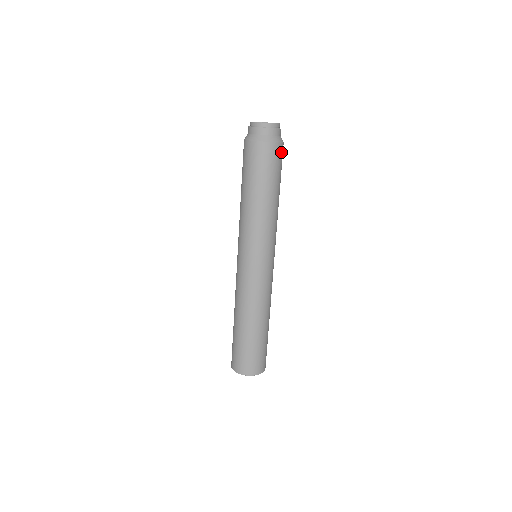
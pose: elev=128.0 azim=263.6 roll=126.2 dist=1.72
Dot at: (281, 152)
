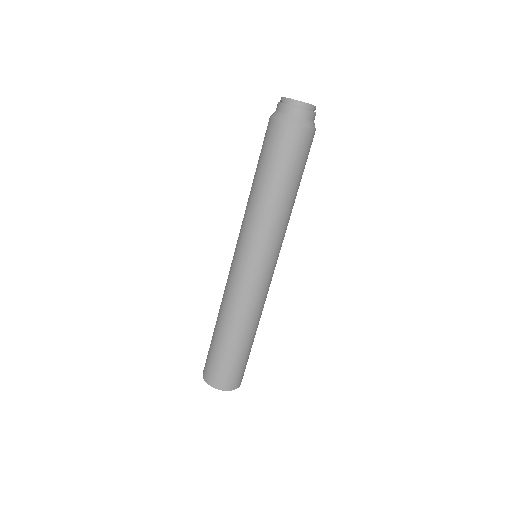
Dot at: occluded
